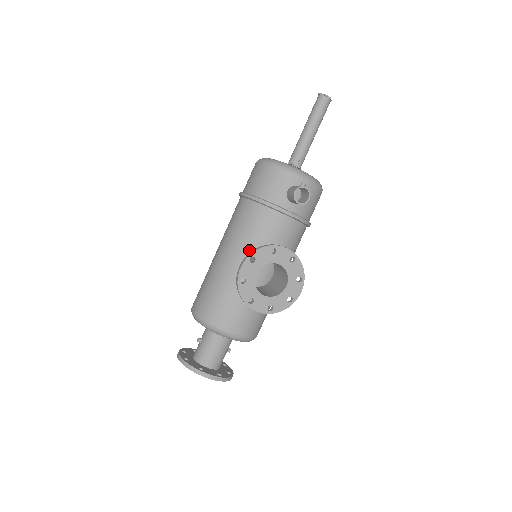
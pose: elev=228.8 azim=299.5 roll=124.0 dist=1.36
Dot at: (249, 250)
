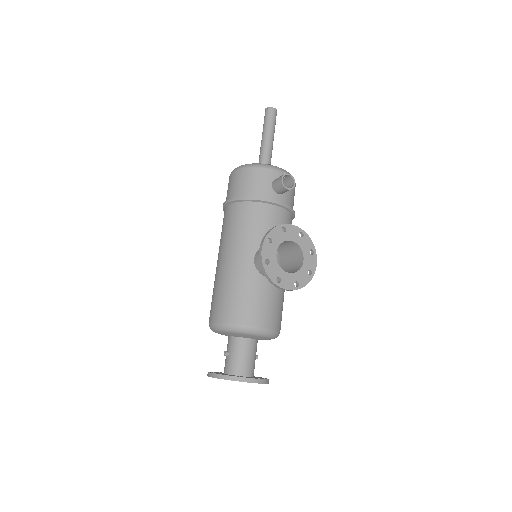
Dot at: (254, 244)
